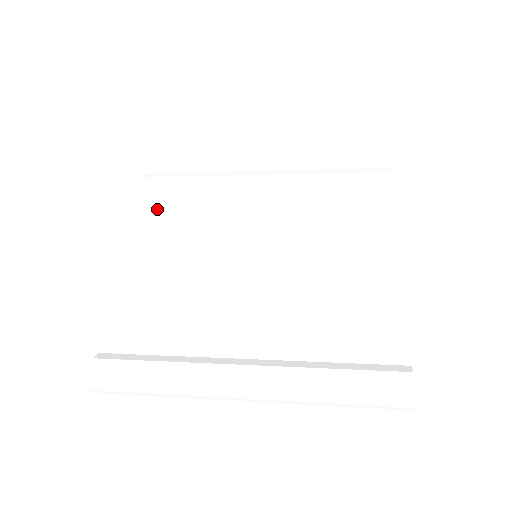
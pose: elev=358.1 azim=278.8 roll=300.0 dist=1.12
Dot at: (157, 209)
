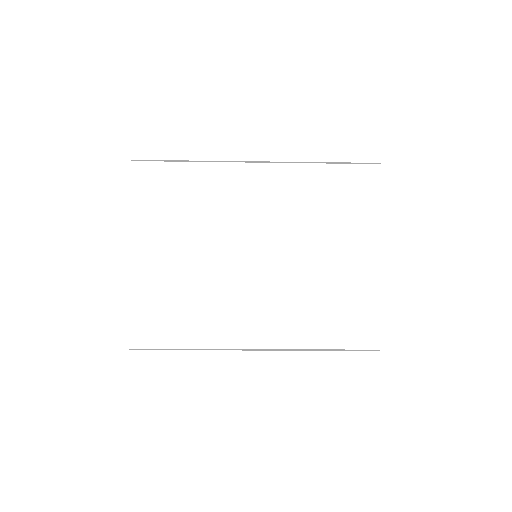
Dot at: (152, 201)
